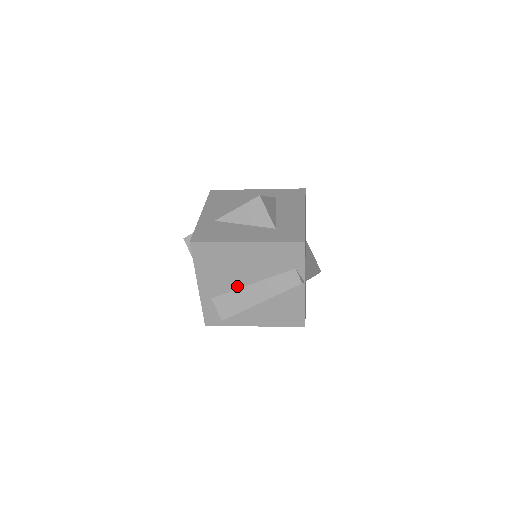
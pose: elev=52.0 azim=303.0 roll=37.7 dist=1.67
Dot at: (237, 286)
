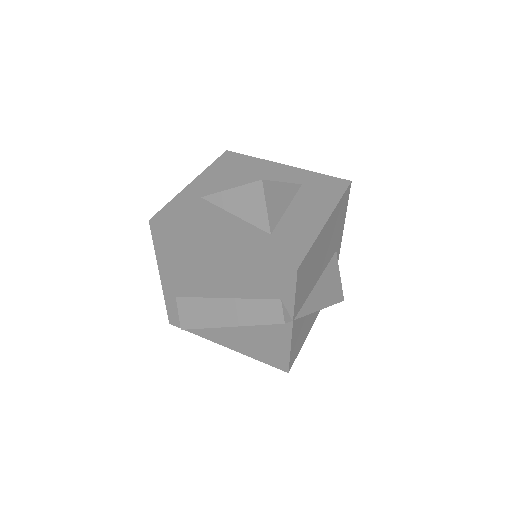
Dot at: (206, 294)
